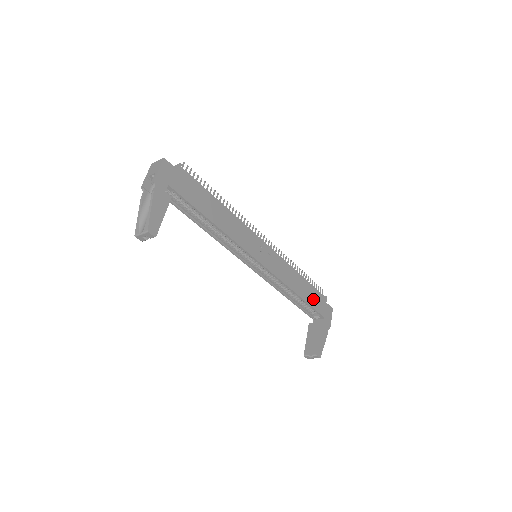
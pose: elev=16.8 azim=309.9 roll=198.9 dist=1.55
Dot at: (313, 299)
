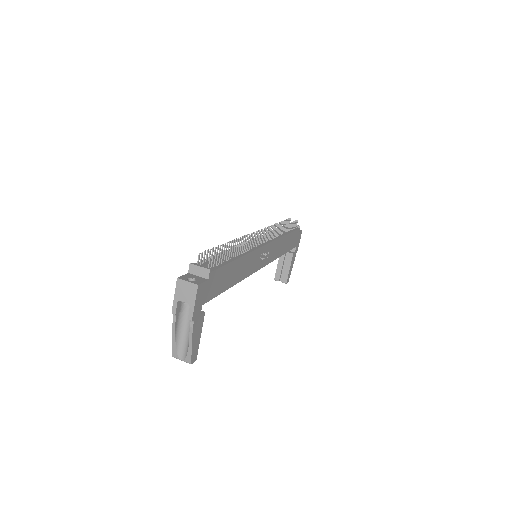
Dot at: (291, 243)
